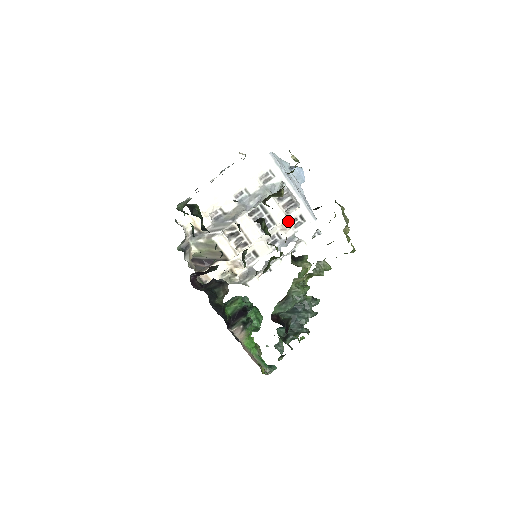
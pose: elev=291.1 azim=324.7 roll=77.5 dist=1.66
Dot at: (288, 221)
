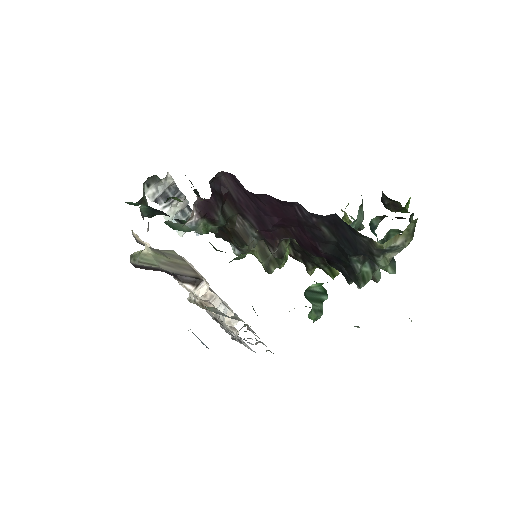
Dot at: occluded
